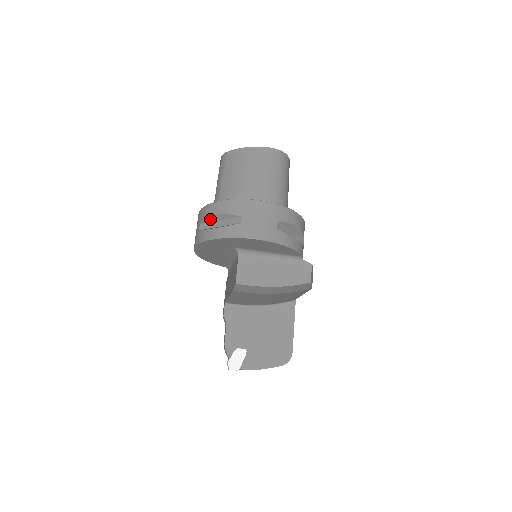
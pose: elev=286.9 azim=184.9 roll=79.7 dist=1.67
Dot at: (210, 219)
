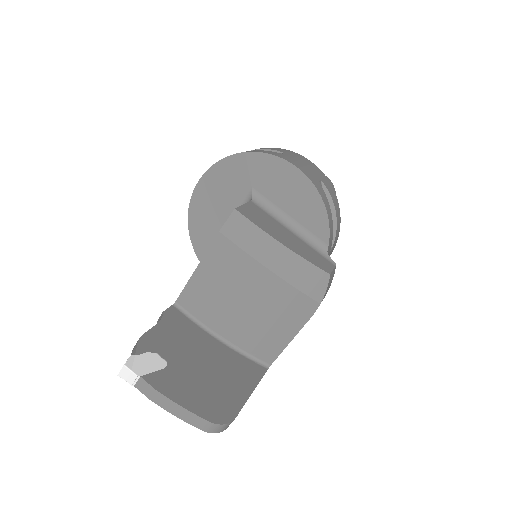
Dot at: occluded
